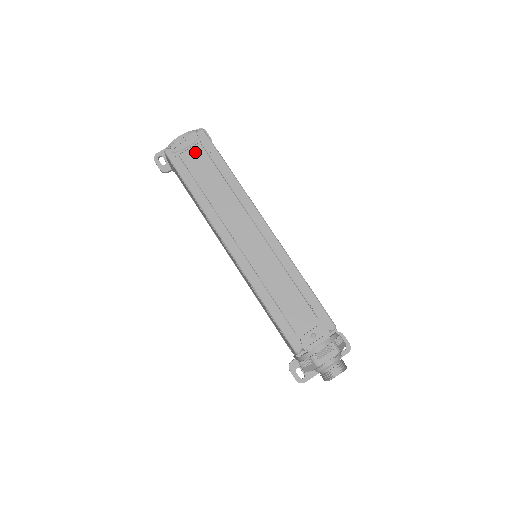
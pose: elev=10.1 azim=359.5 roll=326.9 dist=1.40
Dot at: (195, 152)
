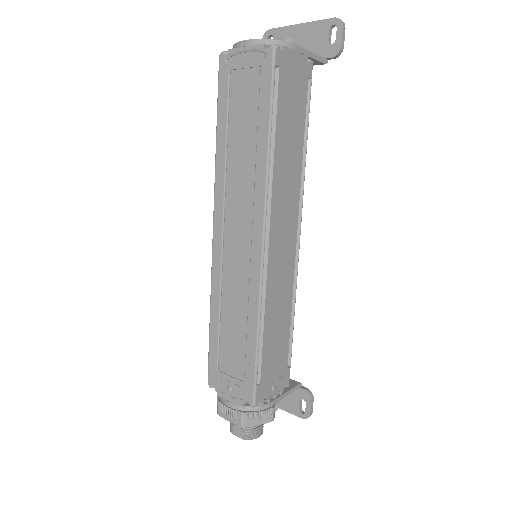
Dot at: (248, 78)
